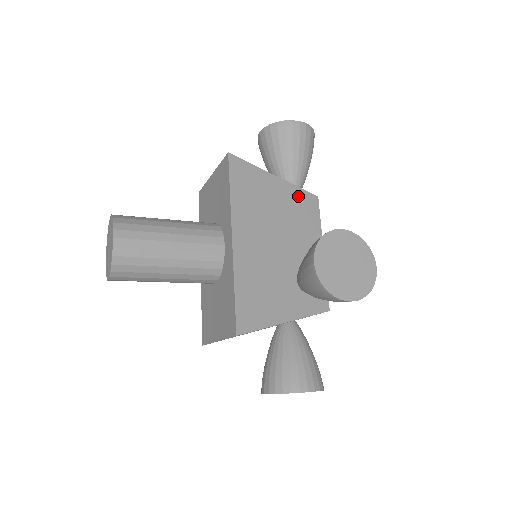
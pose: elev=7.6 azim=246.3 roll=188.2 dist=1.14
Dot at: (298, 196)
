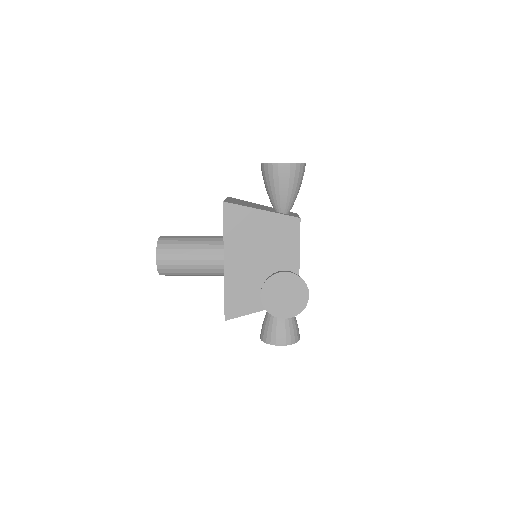
Dot at: (281, 221)
